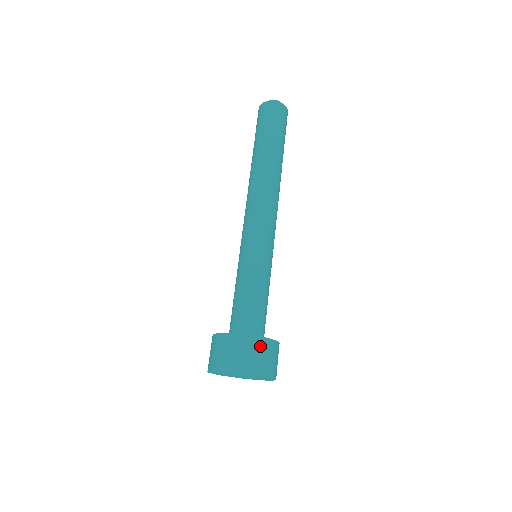
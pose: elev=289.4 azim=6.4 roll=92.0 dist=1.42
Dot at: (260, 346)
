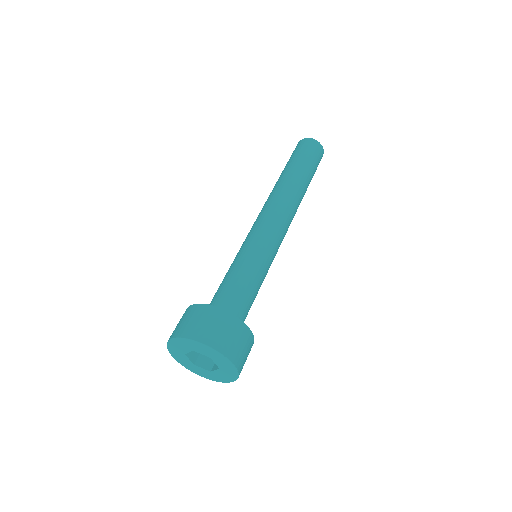
Dot at: (245, 336)
